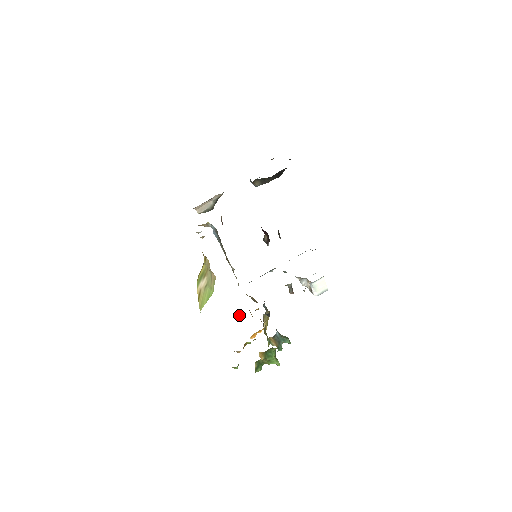
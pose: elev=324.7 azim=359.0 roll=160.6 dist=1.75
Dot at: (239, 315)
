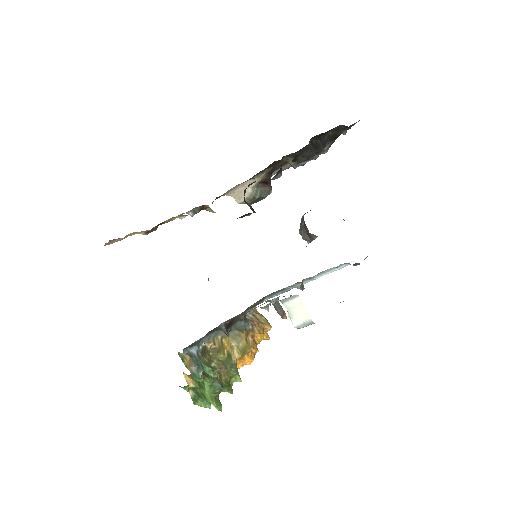
Dot at: occluded
